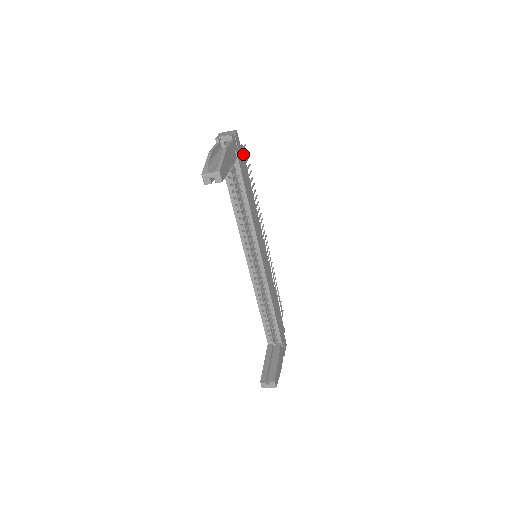
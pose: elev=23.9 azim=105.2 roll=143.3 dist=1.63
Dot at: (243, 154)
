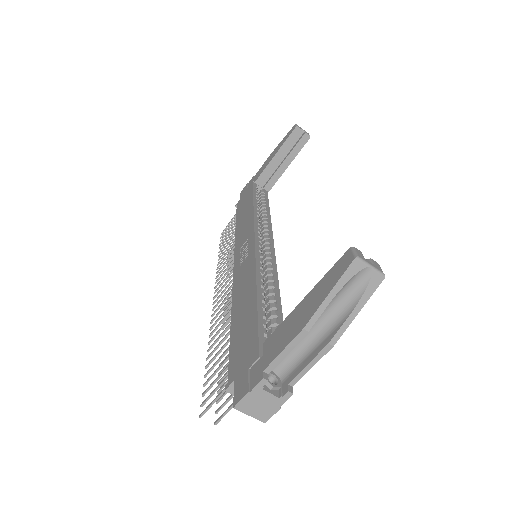
Dot at: occluded
